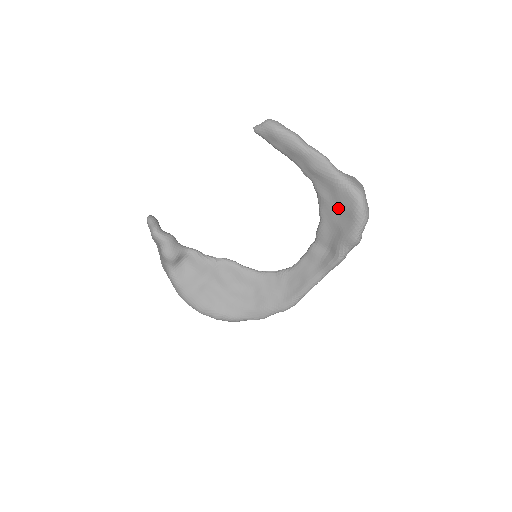
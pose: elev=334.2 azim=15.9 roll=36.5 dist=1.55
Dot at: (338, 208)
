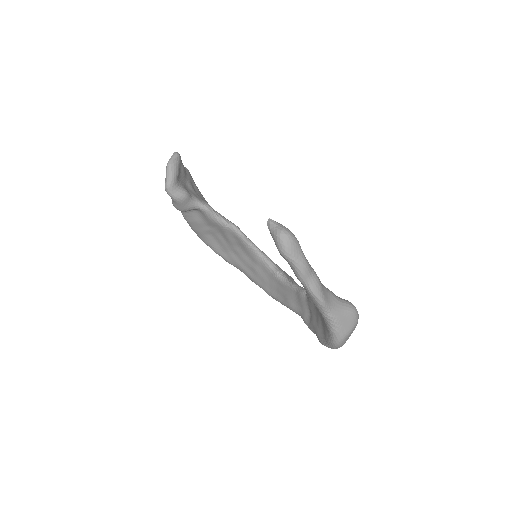
Dot at: occluded
